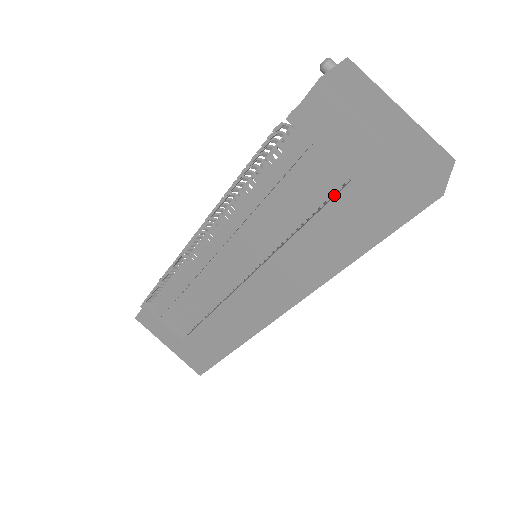
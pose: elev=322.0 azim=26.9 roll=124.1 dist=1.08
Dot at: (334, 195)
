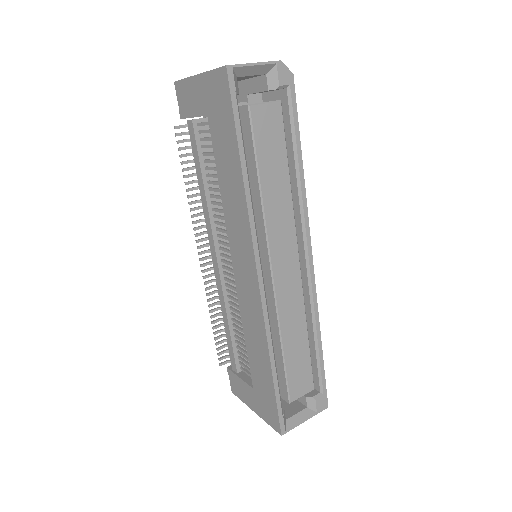
Dot at: occluded
